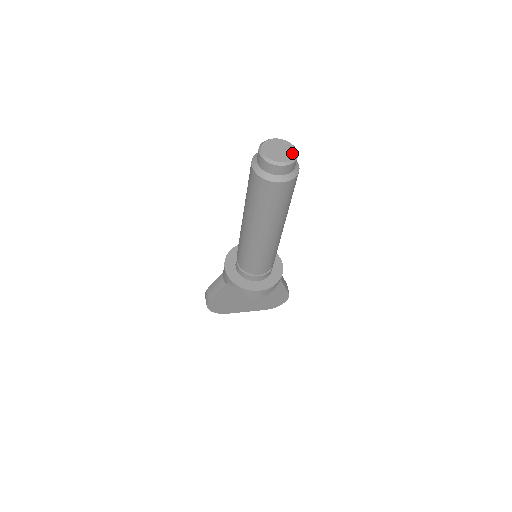
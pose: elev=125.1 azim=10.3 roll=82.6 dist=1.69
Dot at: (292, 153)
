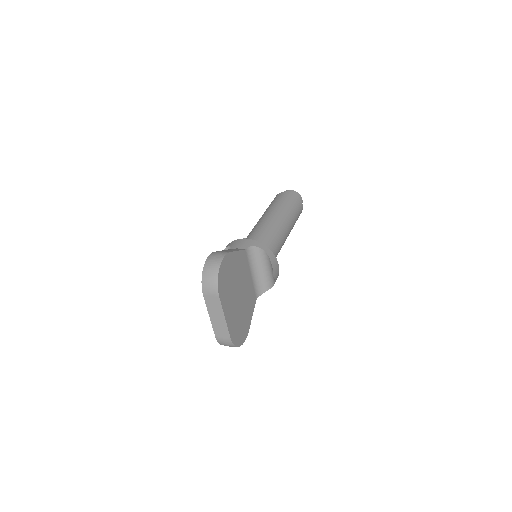
Dot at: occluded
